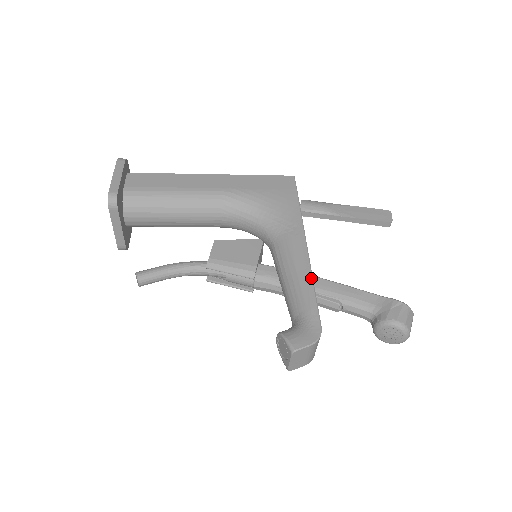
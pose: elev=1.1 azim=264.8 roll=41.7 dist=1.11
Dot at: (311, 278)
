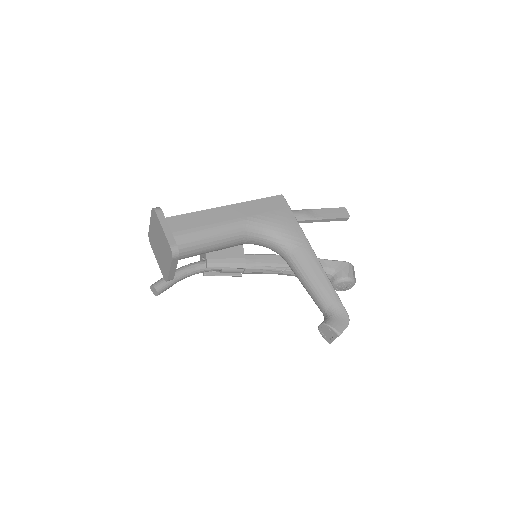
Dot at: (328, 280)
